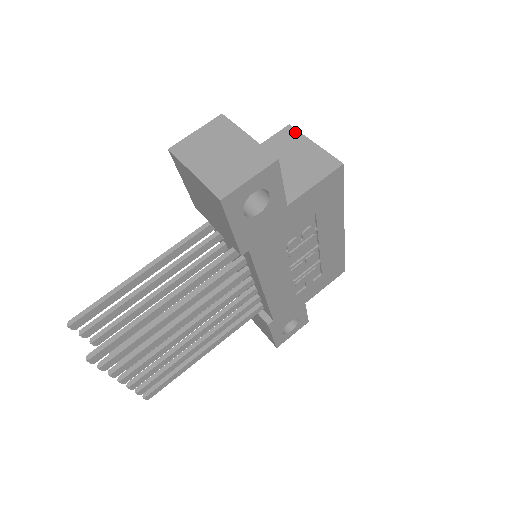
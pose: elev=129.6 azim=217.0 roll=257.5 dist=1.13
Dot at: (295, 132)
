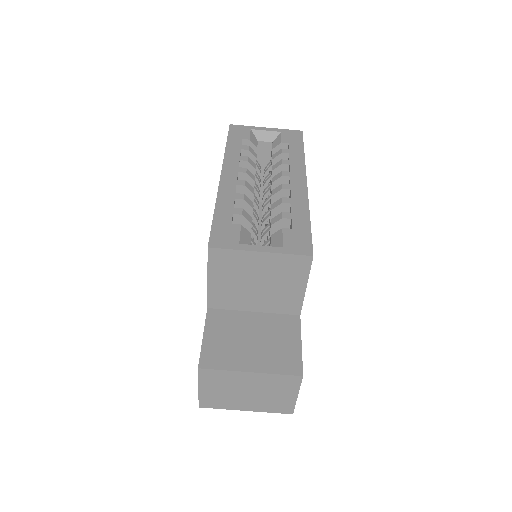
Dot at: (225, 253)
